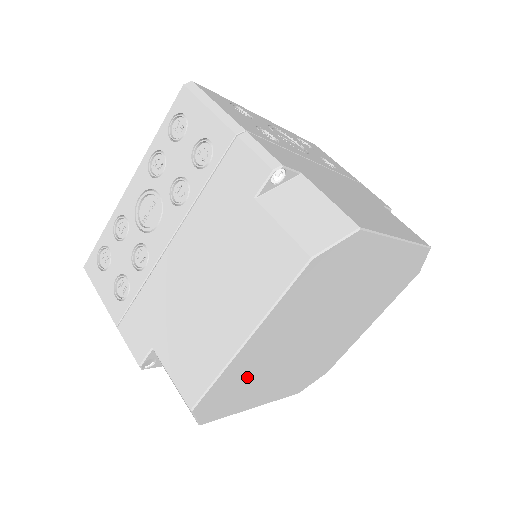
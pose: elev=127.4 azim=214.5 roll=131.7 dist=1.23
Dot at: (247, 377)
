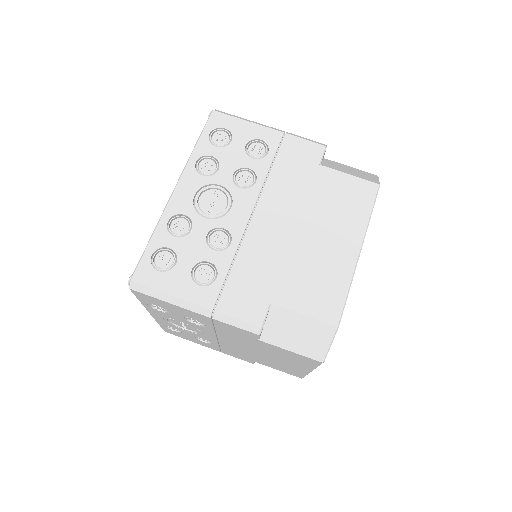
Dot at: occluded
